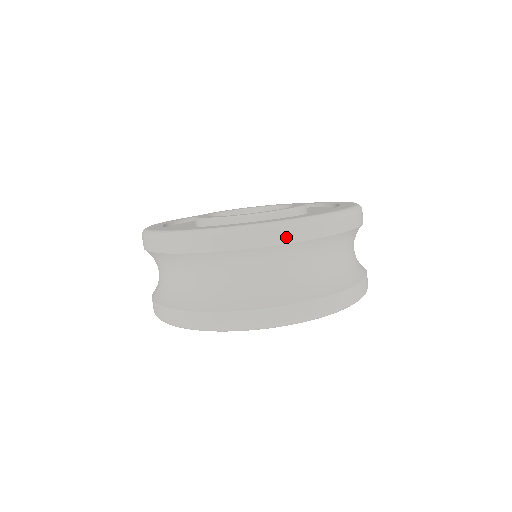
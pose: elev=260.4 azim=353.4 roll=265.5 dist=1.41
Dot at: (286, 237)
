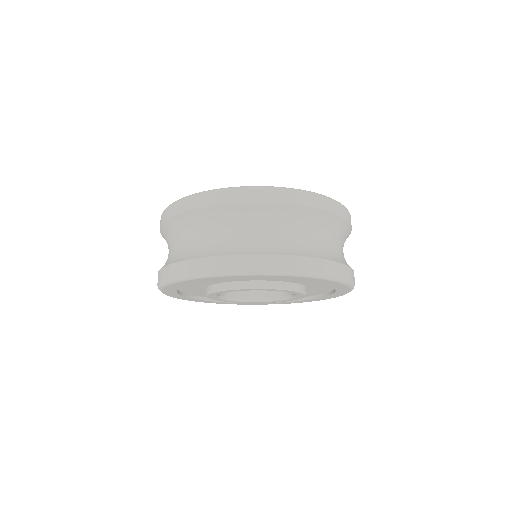
Dot at: (251, 197)
